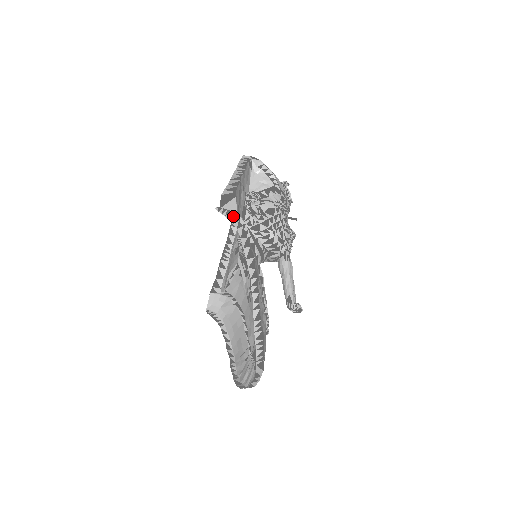
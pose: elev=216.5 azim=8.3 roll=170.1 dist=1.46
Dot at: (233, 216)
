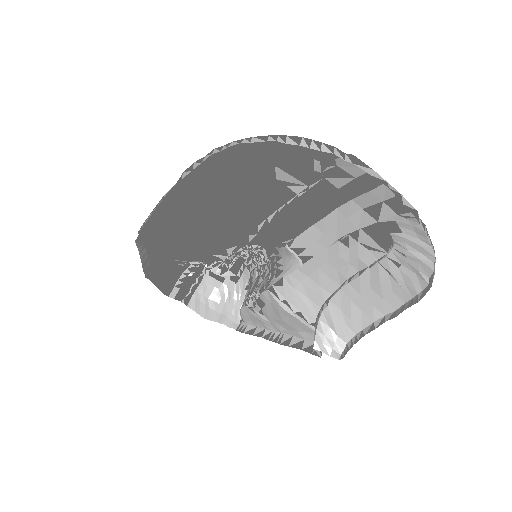
Dot at: (152, 211)
